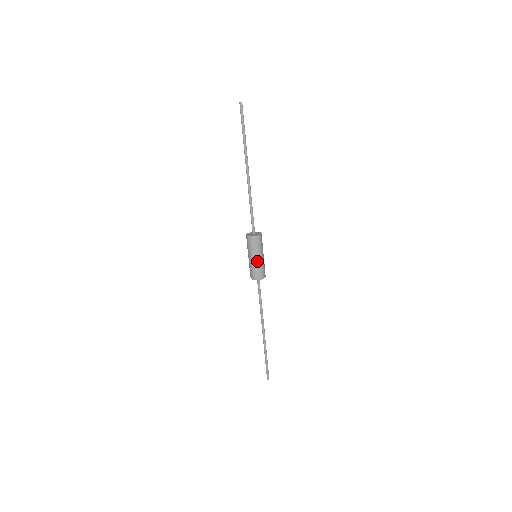
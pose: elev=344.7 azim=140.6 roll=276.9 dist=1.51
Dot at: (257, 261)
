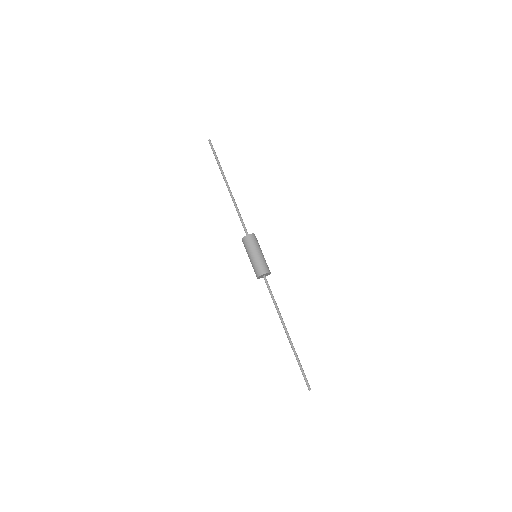
Dot at: (256, 257)
